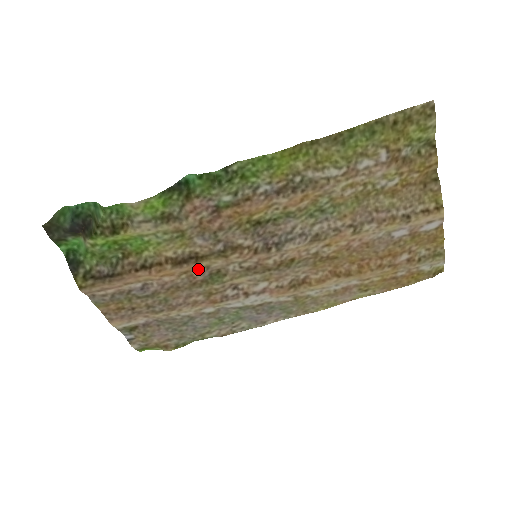
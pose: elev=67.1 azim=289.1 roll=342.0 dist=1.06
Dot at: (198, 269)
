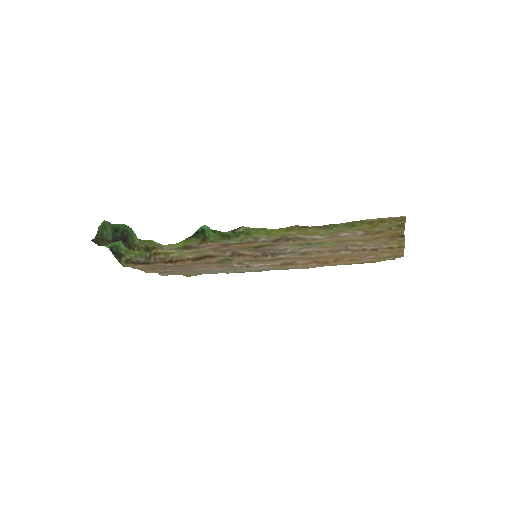
Dot at: (212, 260)
